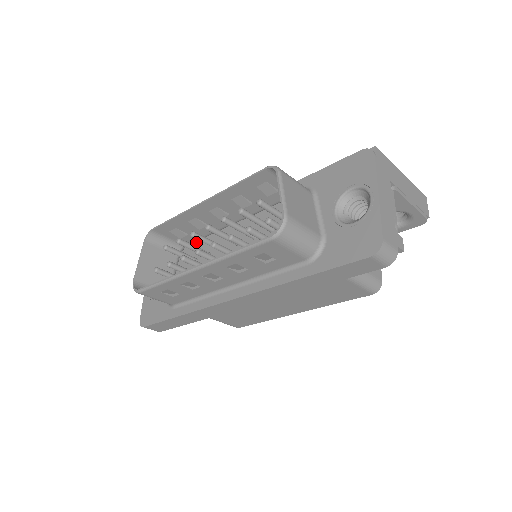
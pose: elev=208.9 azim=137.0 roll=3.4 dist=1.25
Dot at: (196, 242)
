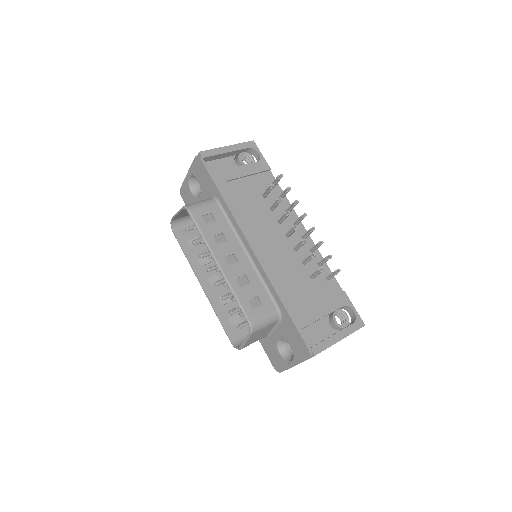
Dot at: (225, 209)
